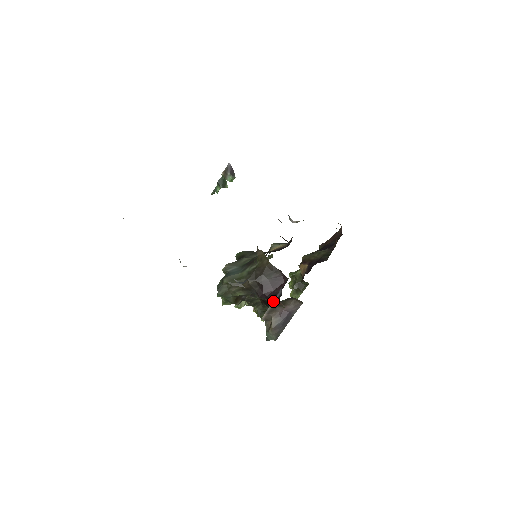
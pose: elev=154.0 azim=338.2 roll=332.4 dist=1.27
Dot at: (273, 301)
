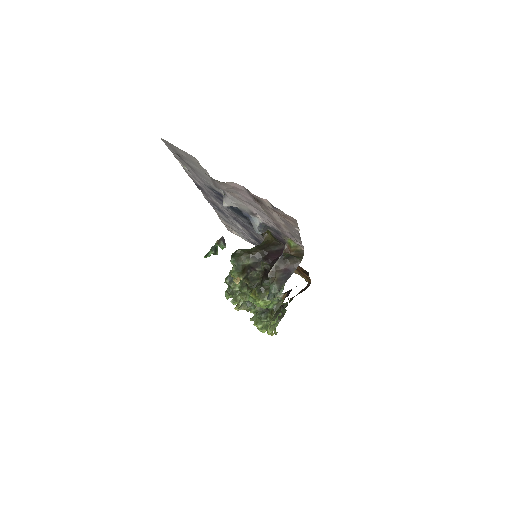
Dot at: (279, 258)
